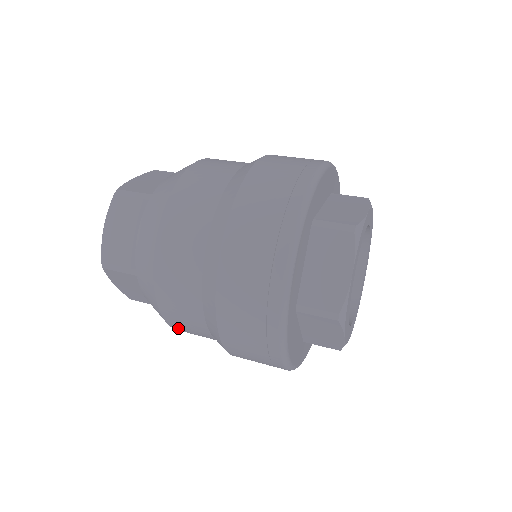
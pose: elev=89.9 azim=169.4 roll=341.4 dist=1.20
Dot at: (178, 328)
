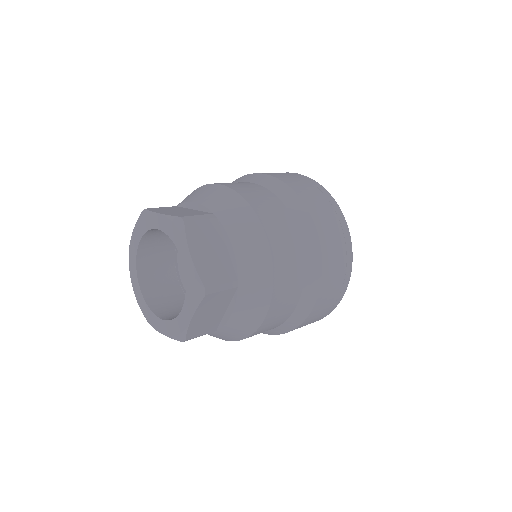
Dot at: occluded
